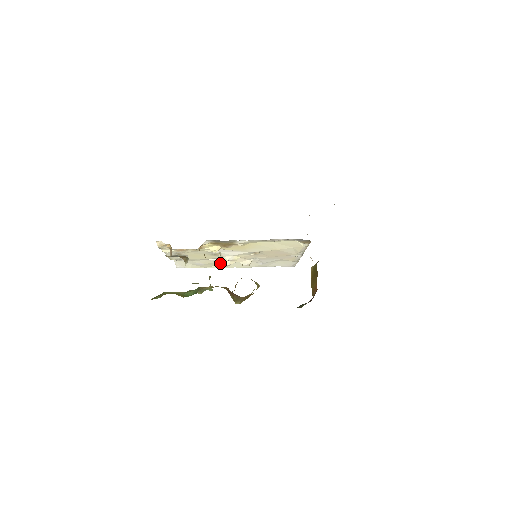
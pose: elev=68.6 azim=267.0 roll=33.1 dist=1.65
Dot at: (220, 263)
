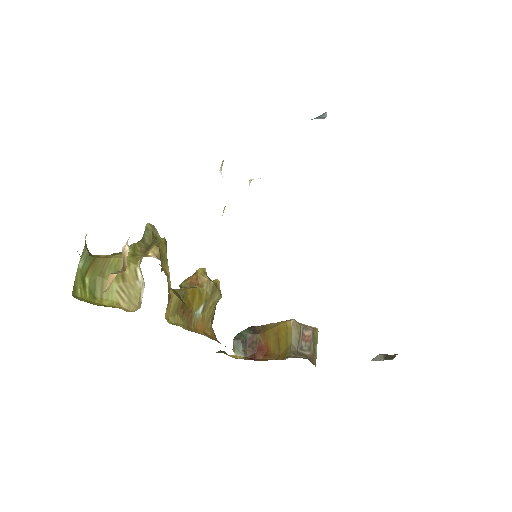
Dot at: occluded
